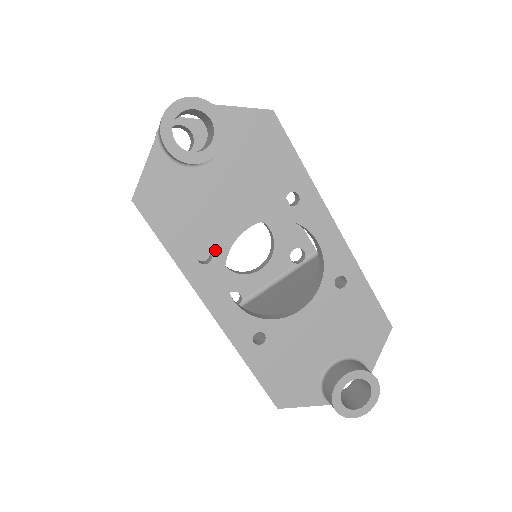
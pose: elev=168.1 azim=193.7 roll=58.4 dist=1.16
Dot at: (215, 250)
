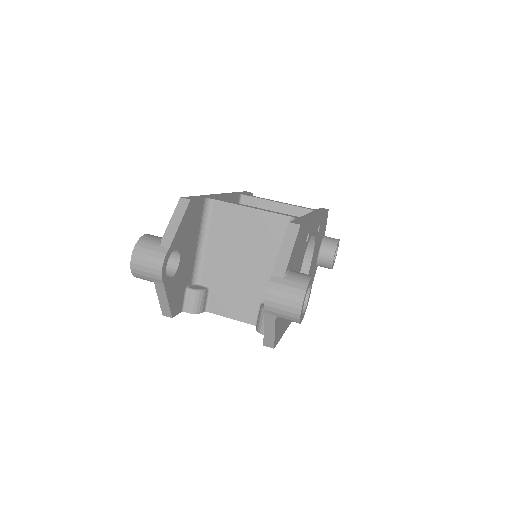
Dot at: occluded
